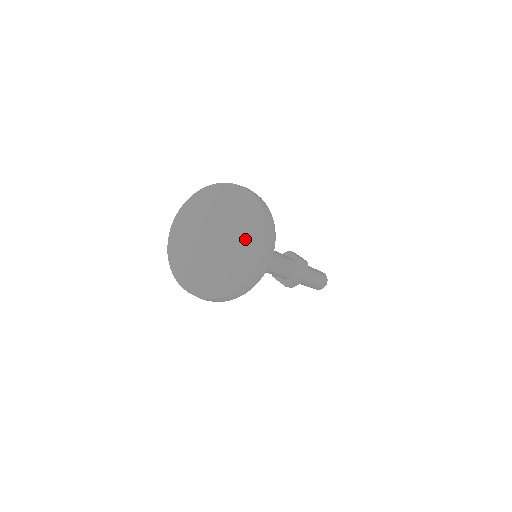
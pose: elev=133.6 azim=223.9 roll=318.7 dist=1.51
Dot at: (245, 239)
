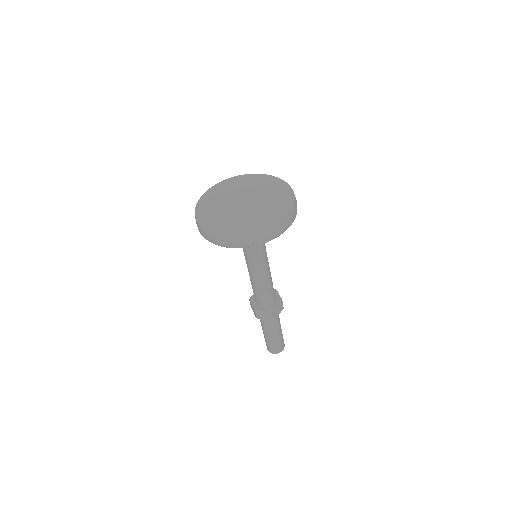
Dot at: (272, 192)
